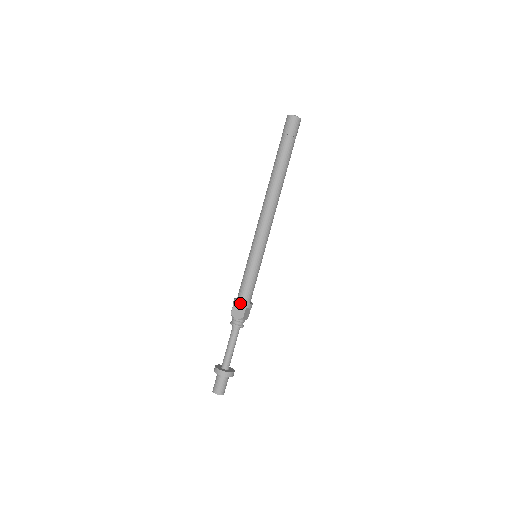
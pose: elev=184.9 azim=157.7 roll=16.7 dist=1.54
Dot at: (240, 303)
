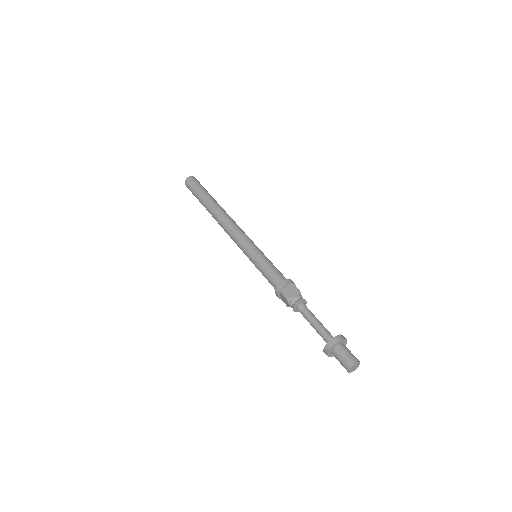
Dot at: (285, 282)
